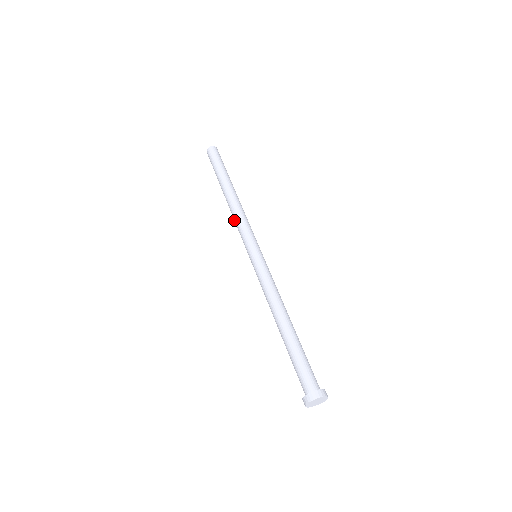
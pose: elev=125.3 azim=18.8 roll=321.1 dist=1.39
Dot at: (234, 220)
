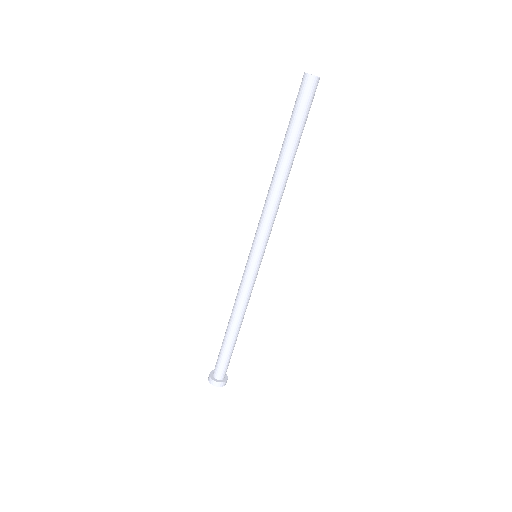
Dot at: (267, 206)
